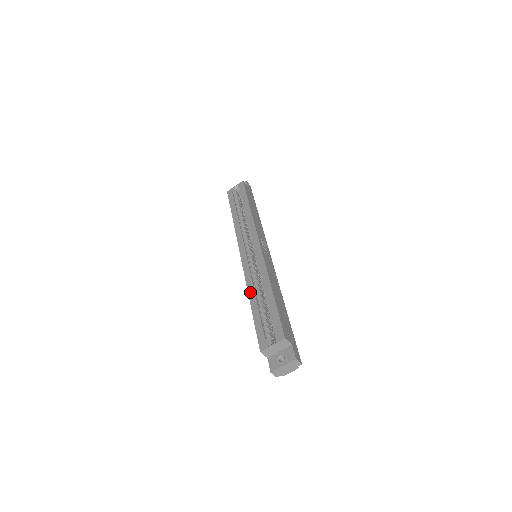
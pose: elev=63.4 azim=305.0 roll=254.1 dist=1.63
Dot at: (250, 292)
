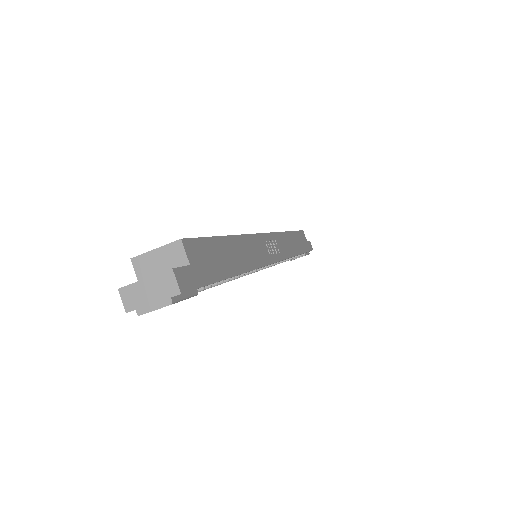
Dot at: occluded
